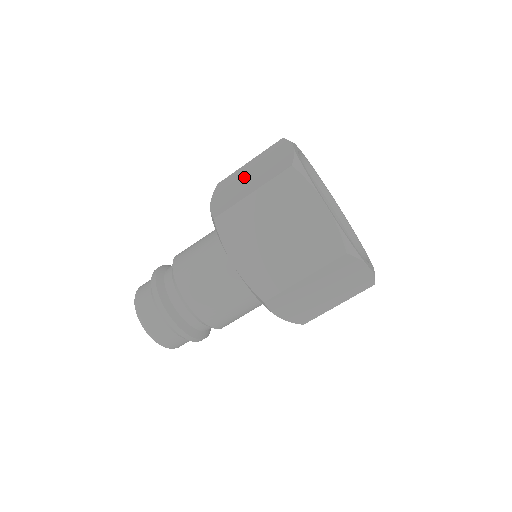
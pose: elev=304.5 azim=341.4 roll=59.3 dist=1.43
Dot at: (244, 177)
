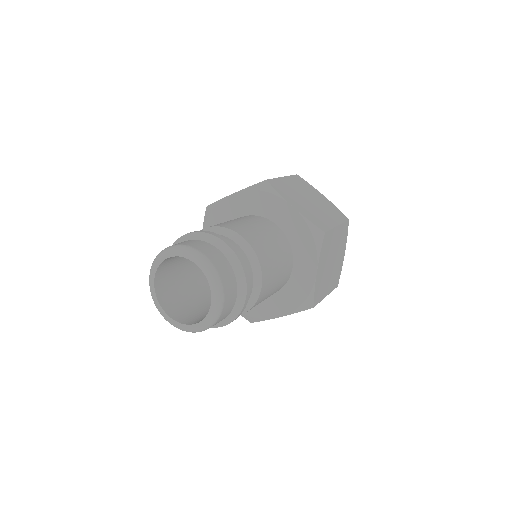
Dot at: occluded
